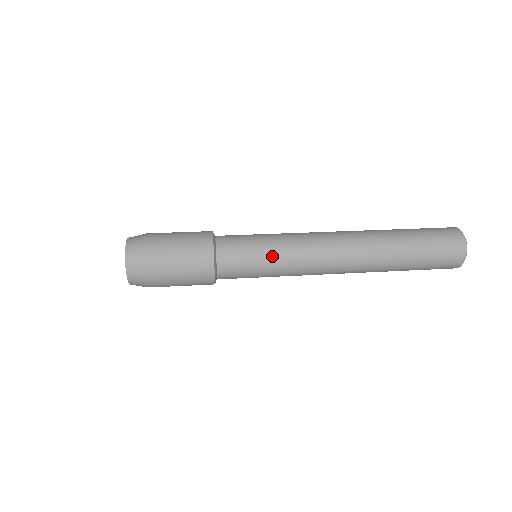
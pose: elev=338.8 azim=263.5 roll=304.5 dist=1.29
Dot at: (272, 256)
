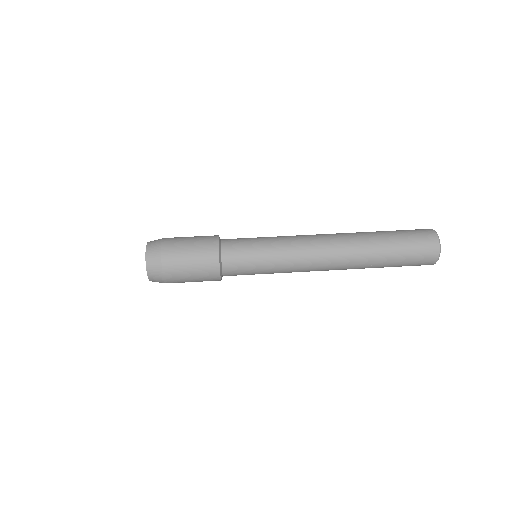
Dot at: (268, 273)
